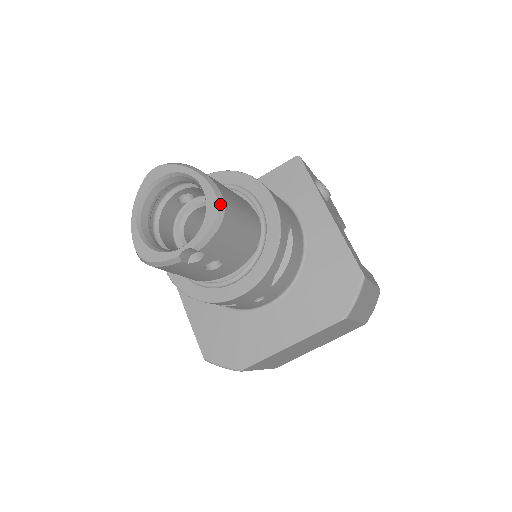
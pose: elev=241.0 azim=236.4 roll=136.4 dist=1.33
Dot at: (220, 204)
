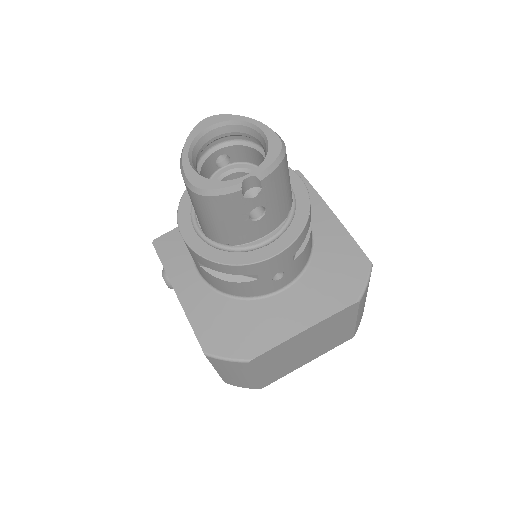
Dot at: (282, 143)
